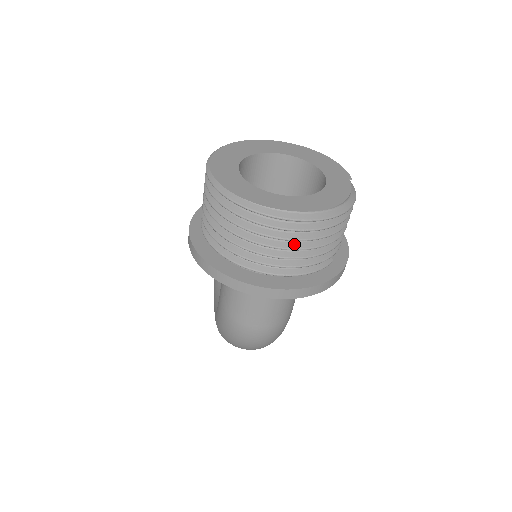
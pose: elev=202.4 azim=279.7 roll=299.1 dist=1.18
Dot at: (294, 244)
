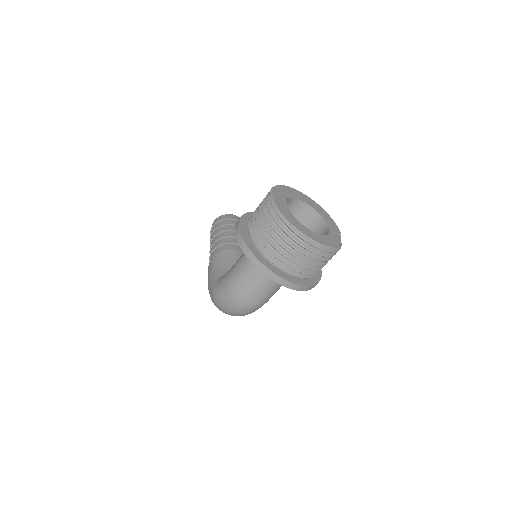
Dot at: (306, 259)
